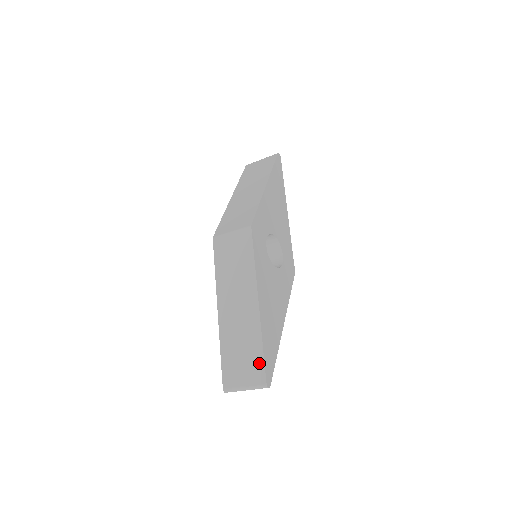
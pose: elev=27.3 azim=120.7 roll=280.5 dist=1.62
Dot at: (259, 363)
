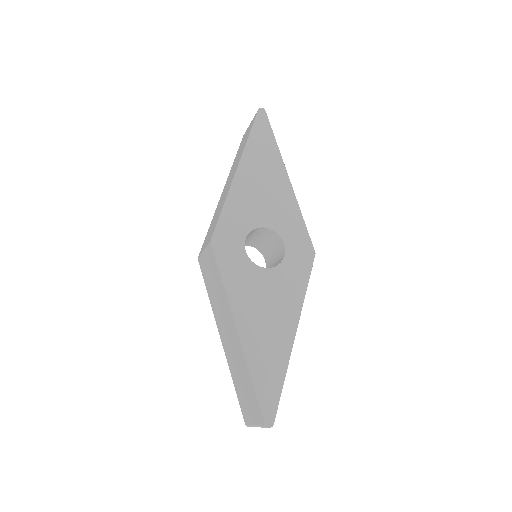
Dot at: (255, 400)
